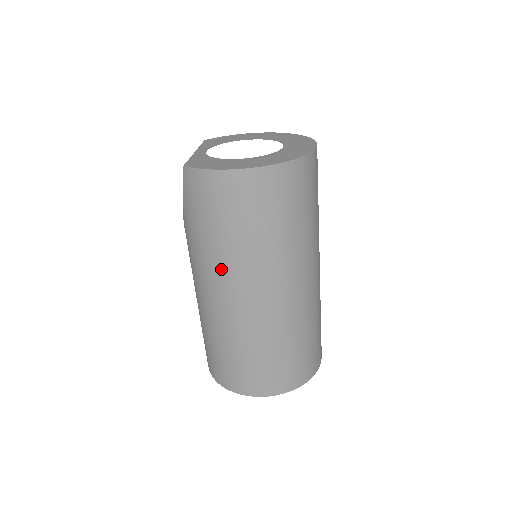
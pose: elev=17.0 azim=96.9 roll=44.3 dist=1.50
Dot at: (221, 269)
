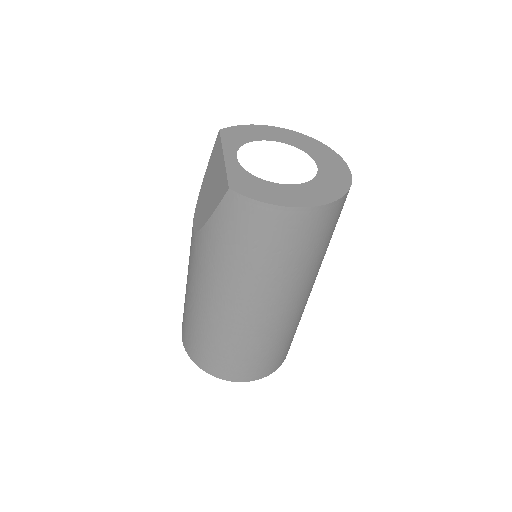
Dot at: (242, 286)
